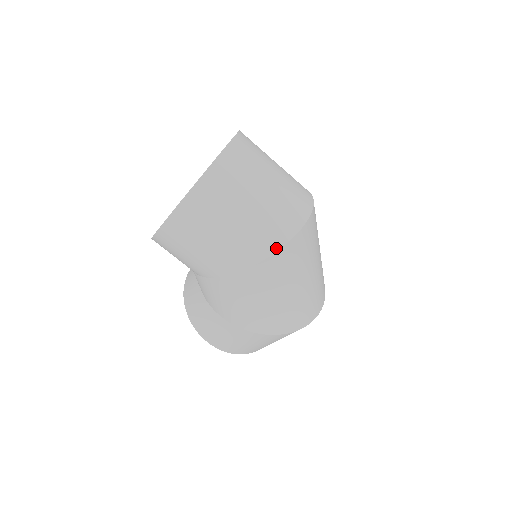
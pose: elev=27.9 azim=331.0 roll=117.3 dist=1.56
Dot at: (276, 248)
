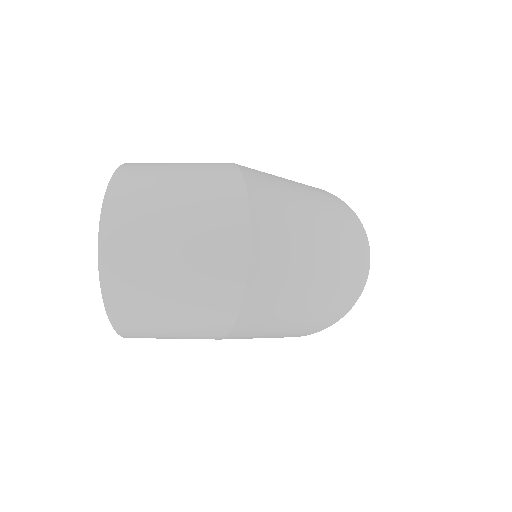
Dot at: (237, 304)
